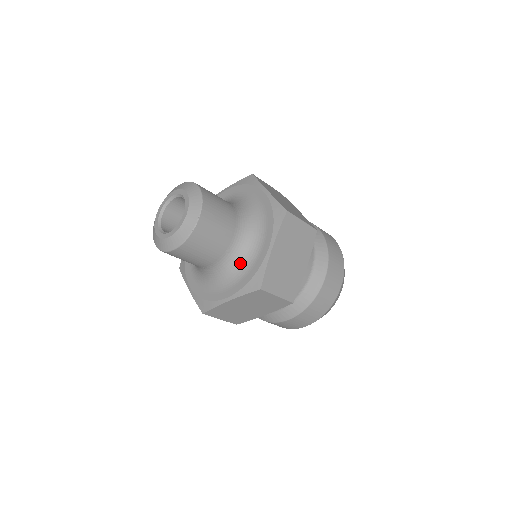
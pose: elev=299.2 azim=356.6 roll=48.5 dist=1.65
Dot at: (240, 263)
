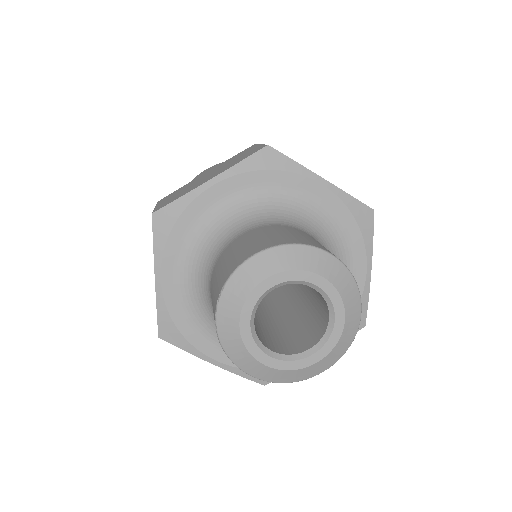
Dot at: occluded
